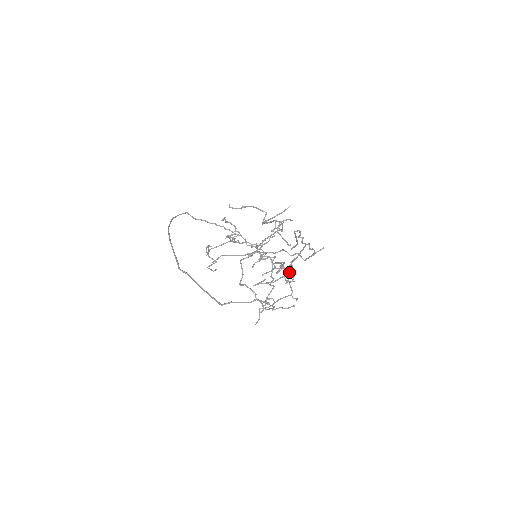
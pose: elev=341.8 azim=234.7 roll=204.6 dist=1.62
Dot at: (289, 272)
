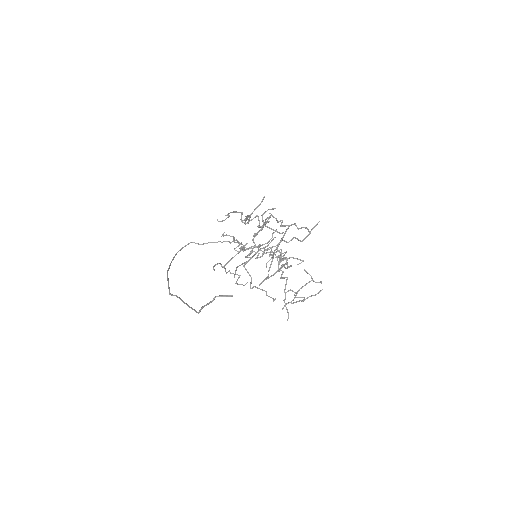
Dot at: (298, 259)
